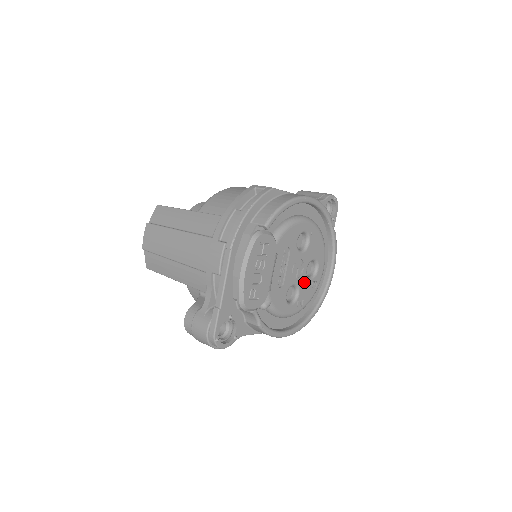
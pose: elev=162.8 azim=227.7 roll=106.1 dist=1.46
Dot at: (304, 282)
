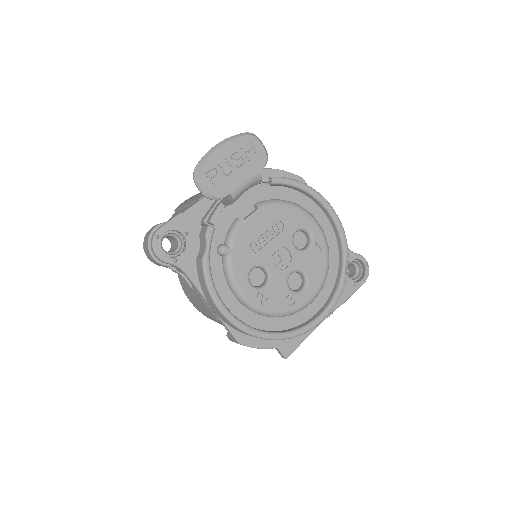
Dot at: (280, 282)
